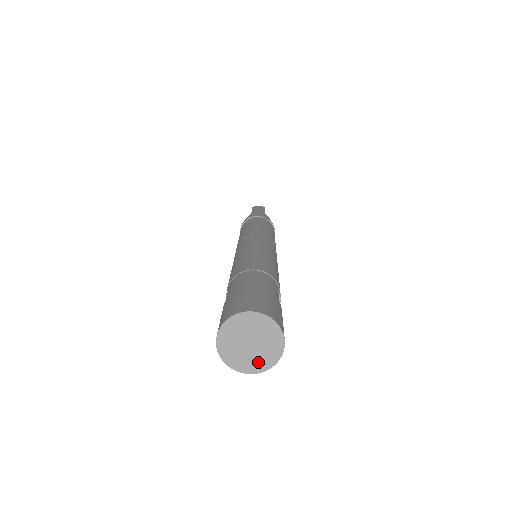
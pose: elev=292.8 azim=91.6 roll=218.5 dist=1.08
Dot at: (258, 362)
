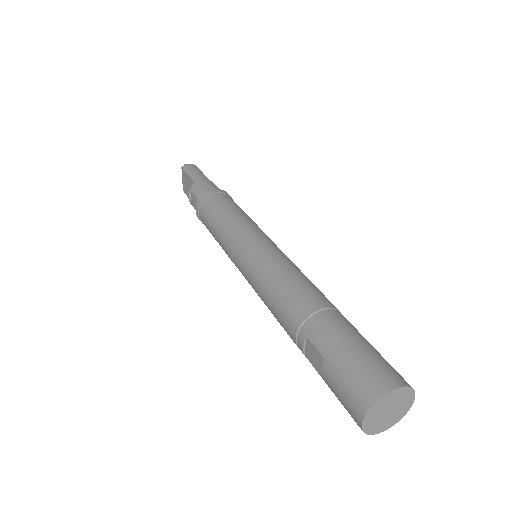
Dot at: (391, 421)
